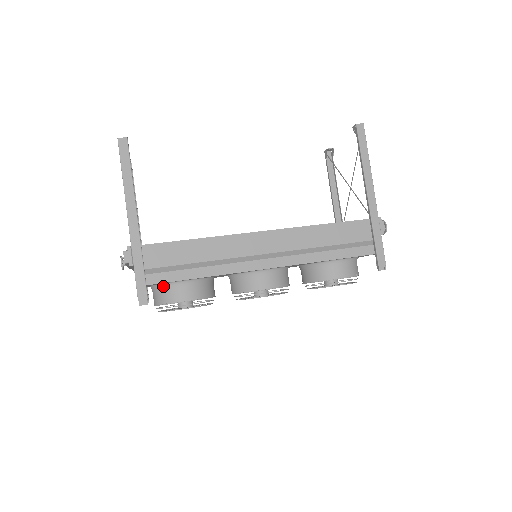
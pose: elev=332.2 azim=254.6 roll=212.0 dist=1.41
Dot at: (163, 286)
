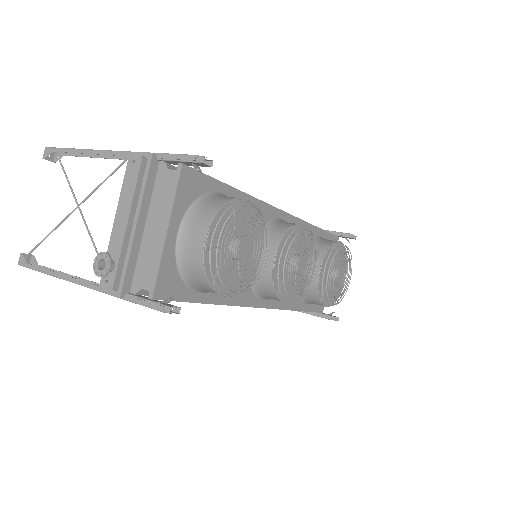
Dot at: (203, 199)
